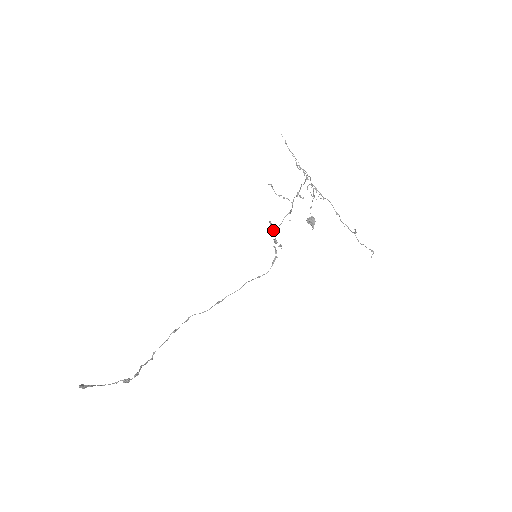
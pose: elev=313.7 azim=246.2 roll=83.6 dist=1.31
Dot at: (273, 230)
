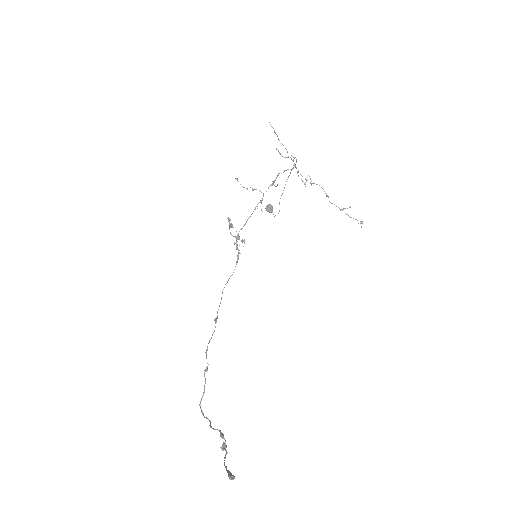
Dot at: occluded
